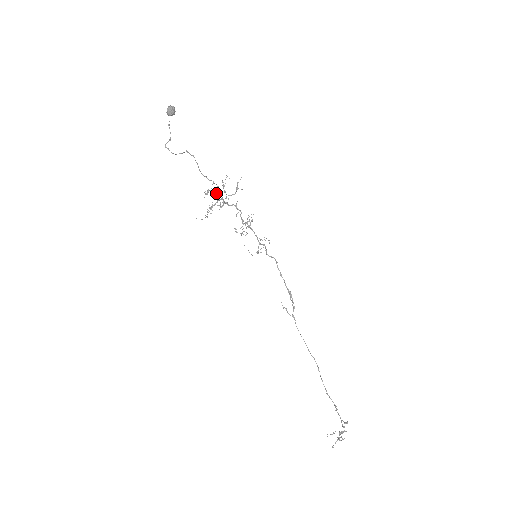
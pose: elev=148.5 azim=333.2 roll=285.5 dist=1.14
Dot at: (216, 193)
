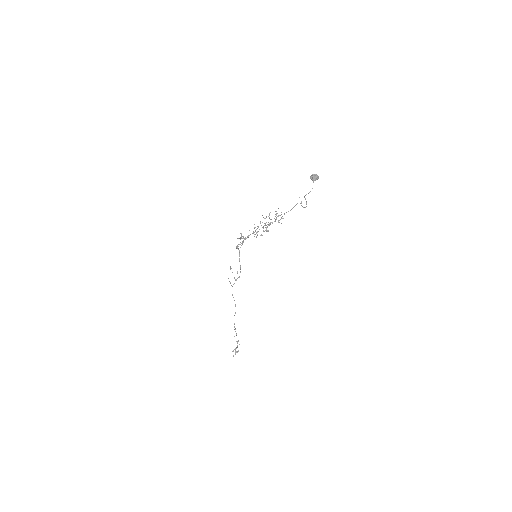
Dot at: occluded
